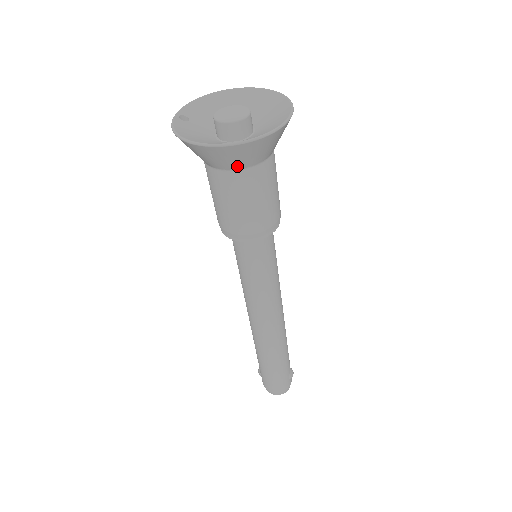
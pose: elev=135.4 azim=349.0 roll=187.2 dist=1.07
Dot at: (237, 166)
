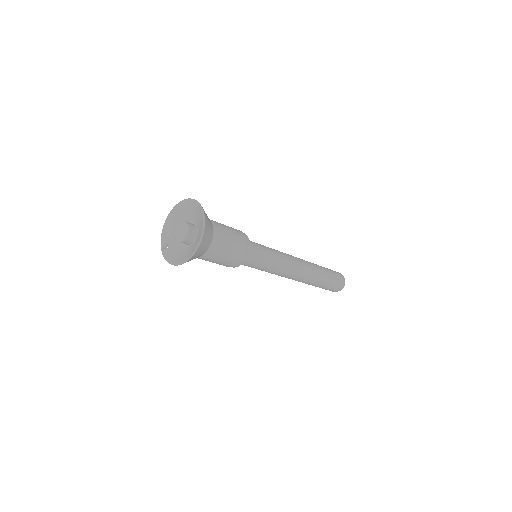
Dot at: (204, 253)
